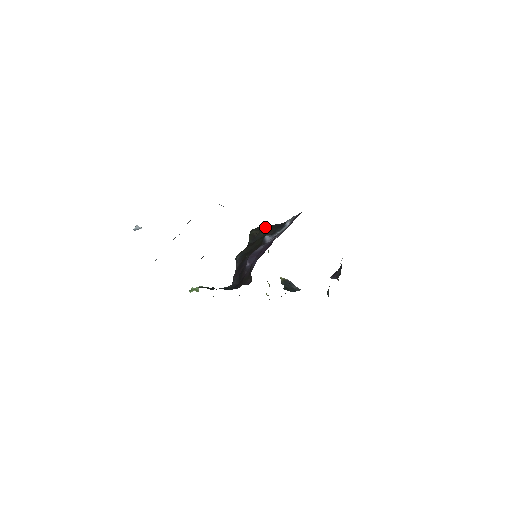
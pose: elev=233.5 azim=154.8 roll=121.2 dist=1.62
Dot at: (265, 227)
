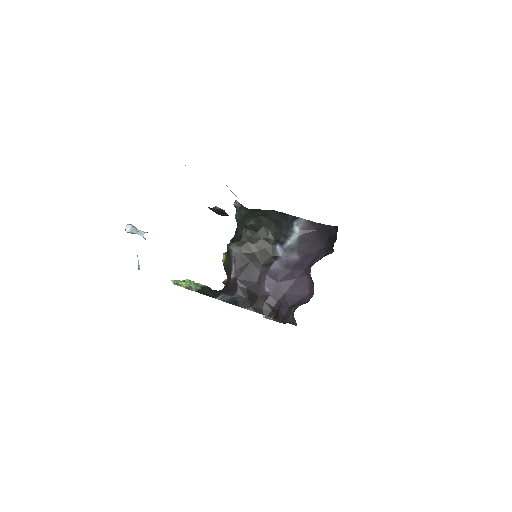
Dot at: (269, 222)
